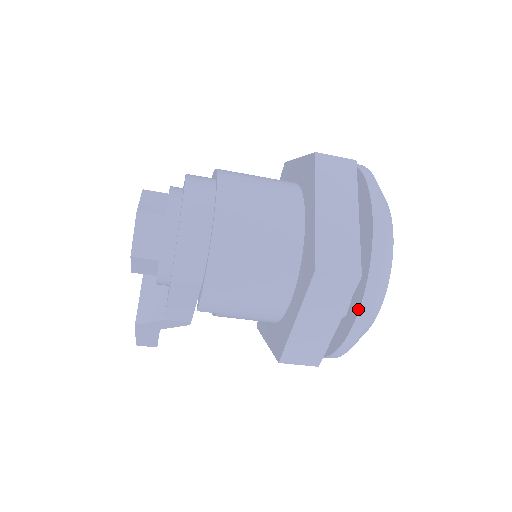
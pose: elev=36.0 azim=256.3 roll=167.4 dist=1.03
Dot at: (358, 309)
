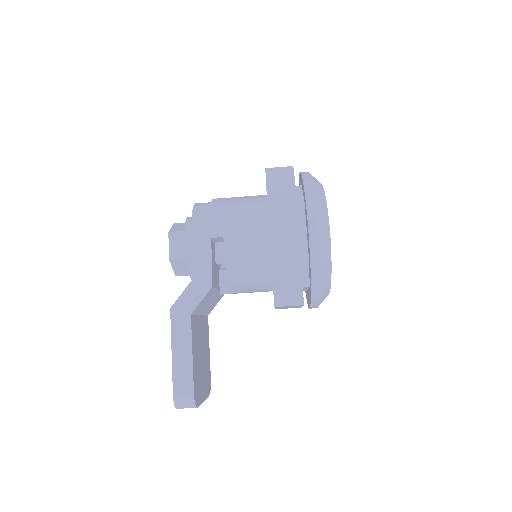
Dot at: (303, 182)
